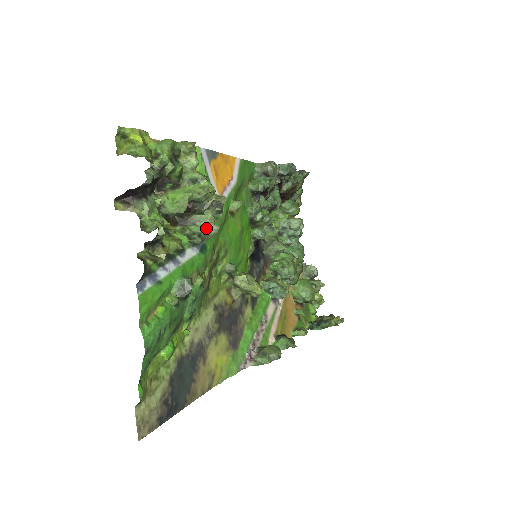
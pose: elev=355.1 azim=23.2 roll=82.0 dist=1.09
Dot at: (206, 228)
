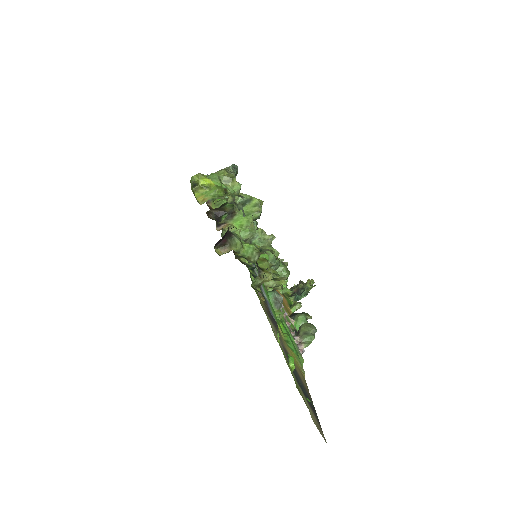
Dot at: (264, 241)
